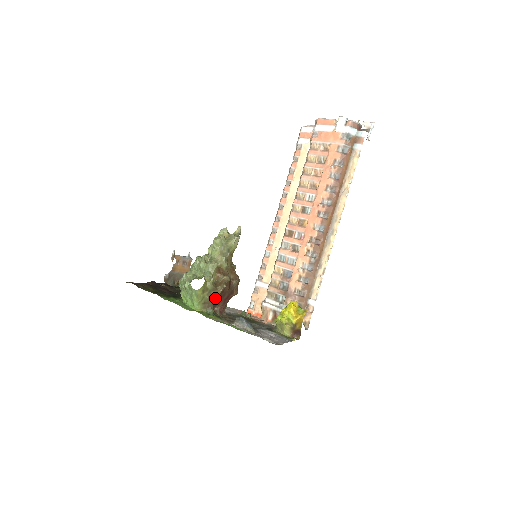
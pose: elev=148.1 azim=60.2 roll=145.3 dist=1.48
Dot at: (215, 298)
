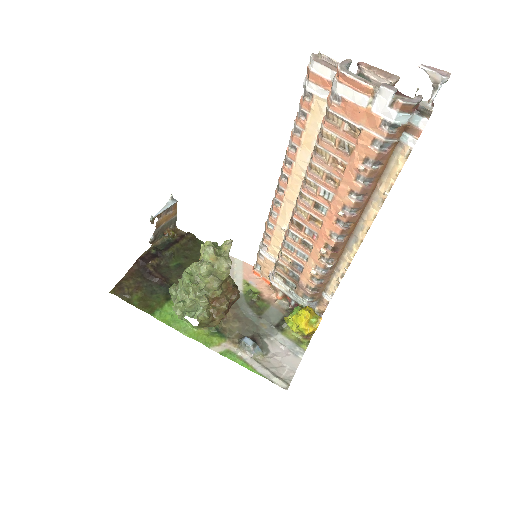
Dot at: (214, 325)
